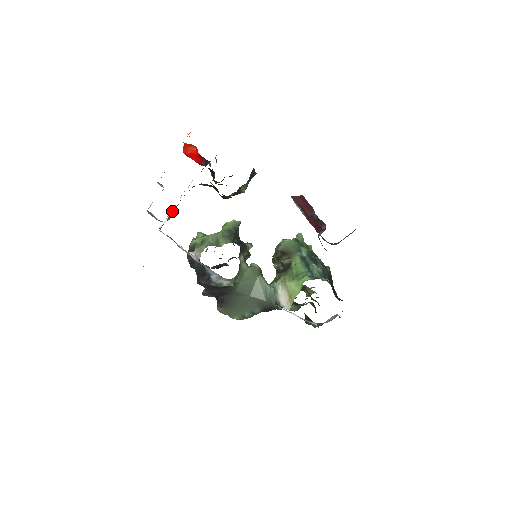
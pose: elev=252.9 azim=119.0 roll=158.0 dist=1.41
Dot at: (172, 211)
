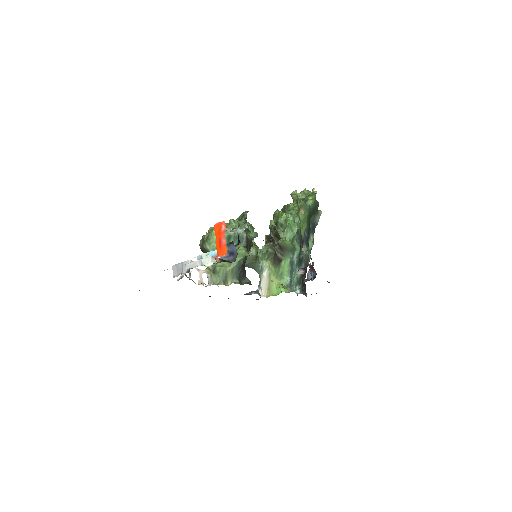
Dot at: (194, 259)
